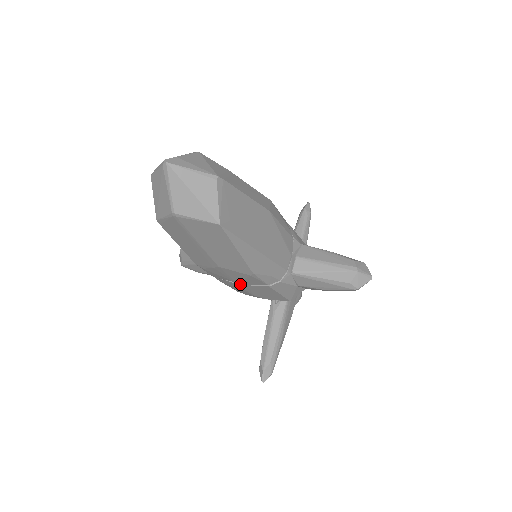
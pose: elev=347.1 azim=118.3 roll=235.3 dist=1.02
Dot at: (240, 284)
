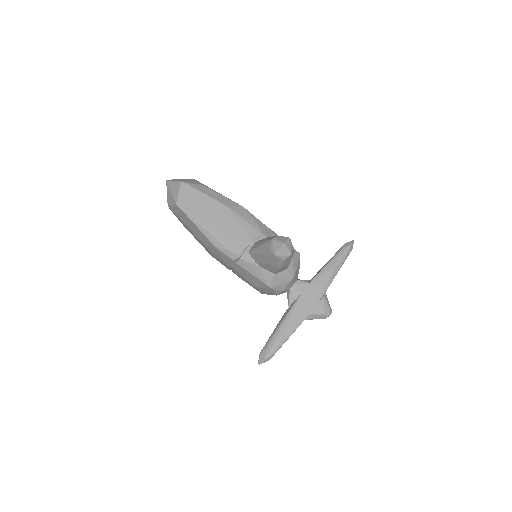
Dot at: (233, 269)
